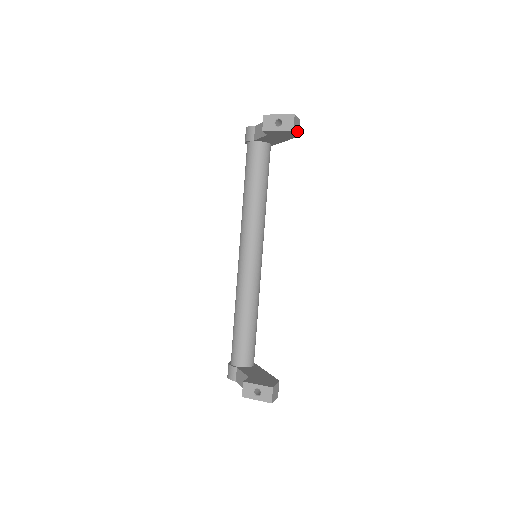
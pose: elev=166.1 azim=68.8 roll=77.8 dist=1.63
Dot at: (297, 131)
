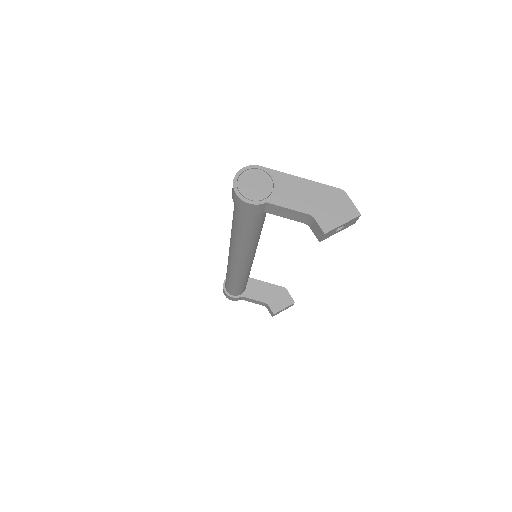
Dot at: occluded
